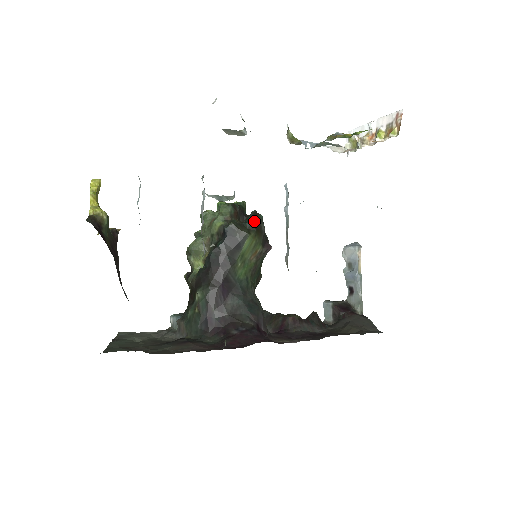
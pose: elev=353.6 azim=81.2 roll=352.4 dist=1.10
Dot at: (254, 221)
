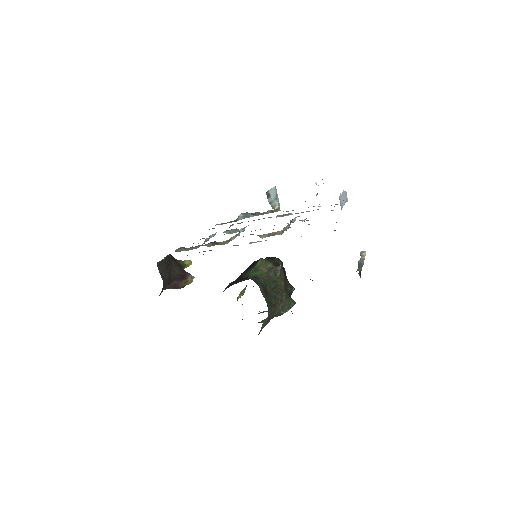
Dot at: occluded
